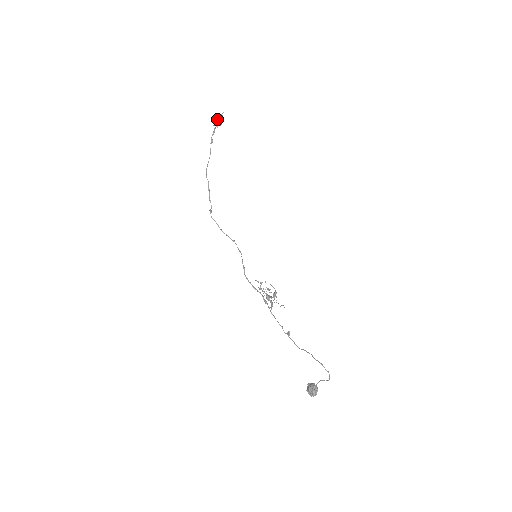
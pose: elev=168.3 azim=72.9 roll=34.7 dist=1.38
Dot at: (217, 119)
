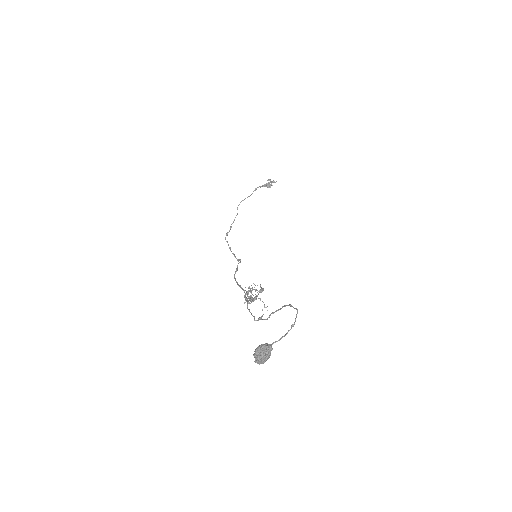
Dot at: (268, 180)
